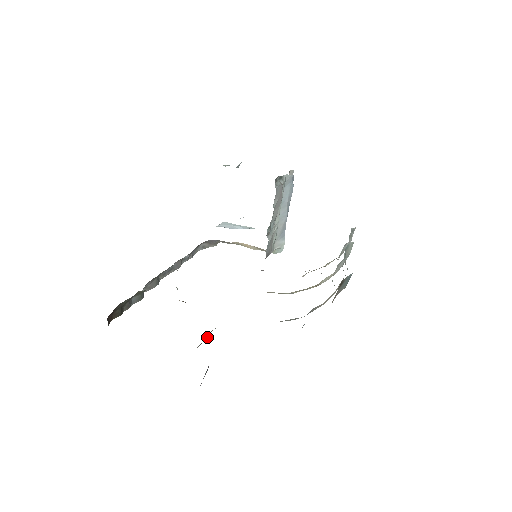
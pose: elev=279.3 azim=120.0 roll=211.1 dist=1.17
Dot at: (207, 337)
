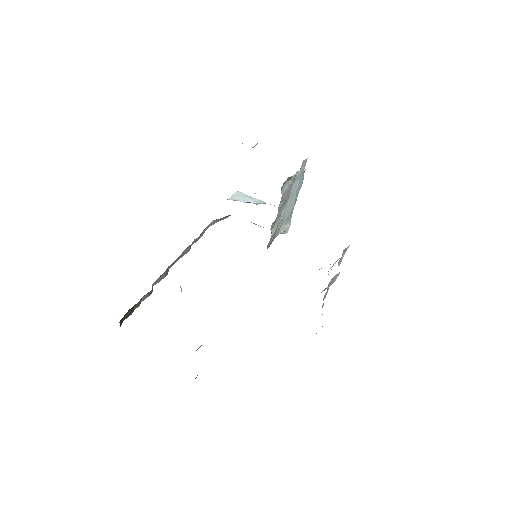
Dot at: (200, 346)
